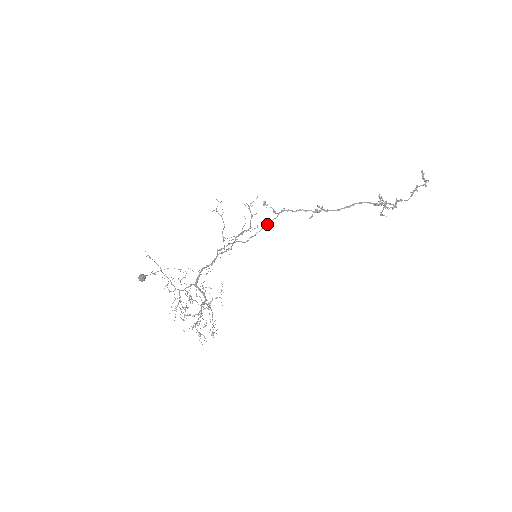
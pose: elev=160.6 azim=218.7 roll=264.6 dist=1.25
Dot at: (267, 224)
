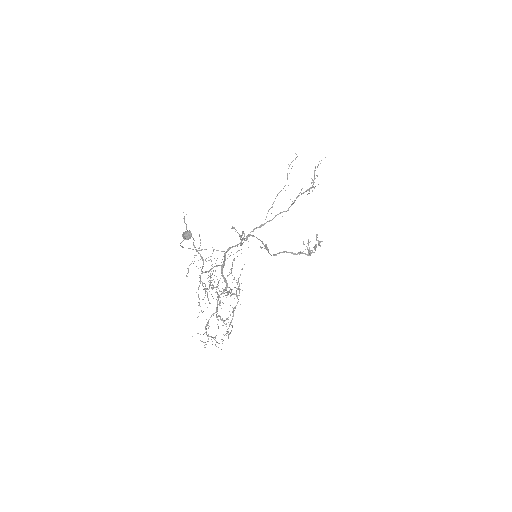
Dot at: (245, 240)
